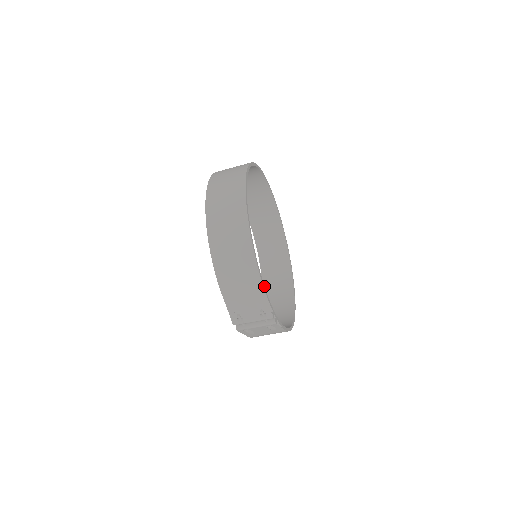
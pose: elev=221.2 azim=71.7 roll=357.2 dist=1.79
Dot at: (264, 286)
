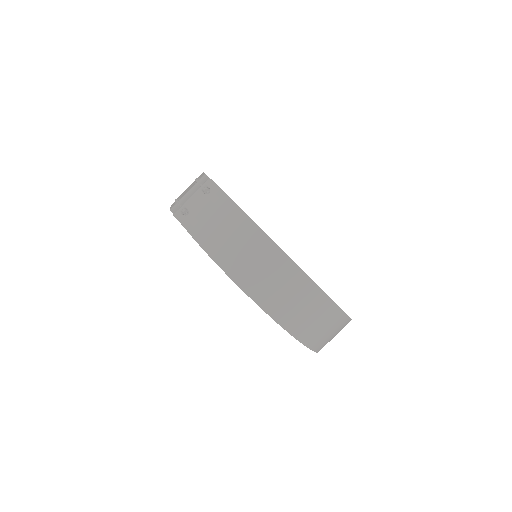
Dot at: occluded
